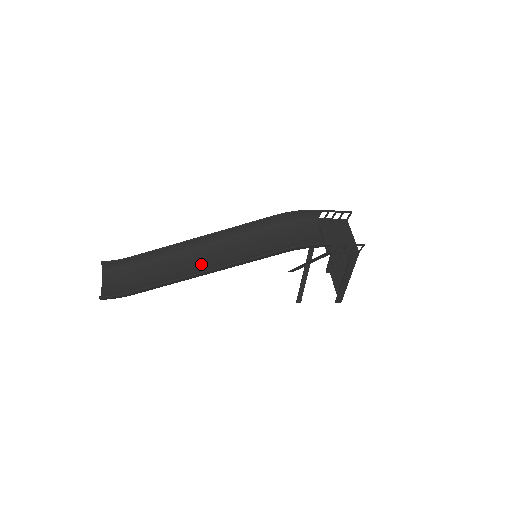
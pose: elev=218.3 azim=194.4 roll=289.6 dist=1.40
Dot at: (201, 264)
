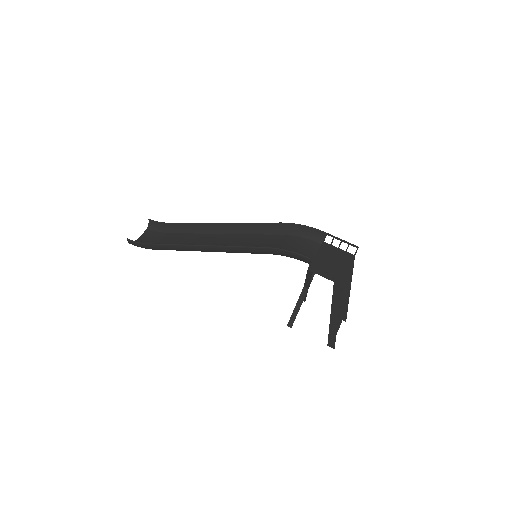
Dot at: (209, 244)
